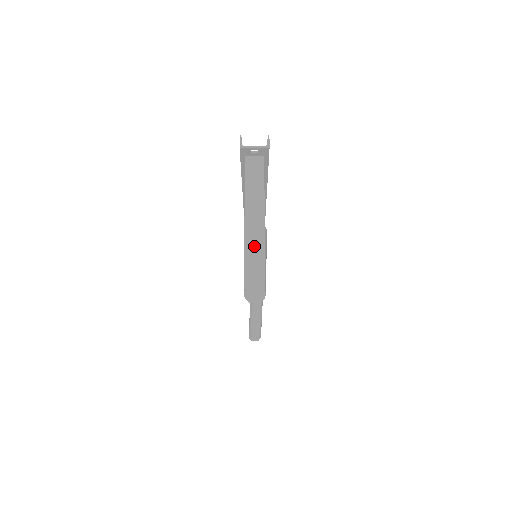
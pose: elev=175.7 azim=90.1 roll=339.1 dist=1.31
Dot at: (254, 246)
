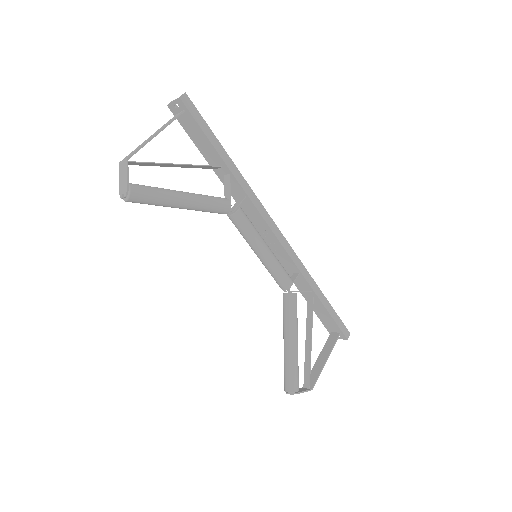
Dot at: (132, 152)
